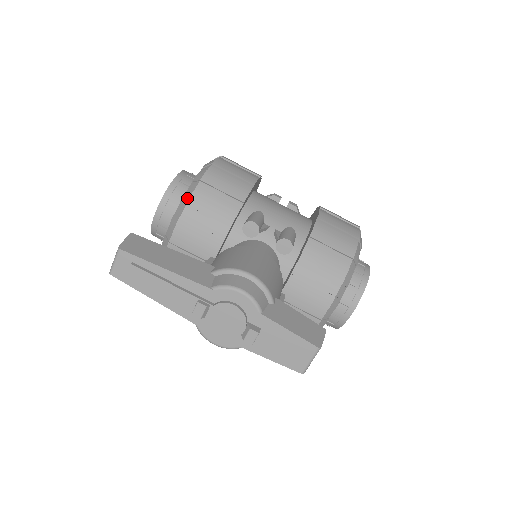
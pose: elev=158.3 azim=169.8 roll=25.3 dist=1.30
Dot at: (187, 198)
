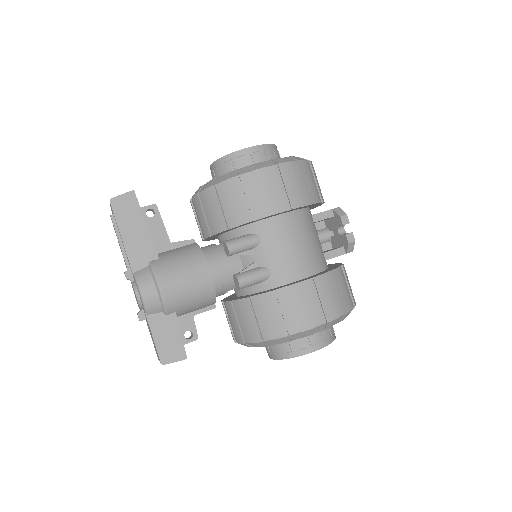
Dot at: (208, 185)
